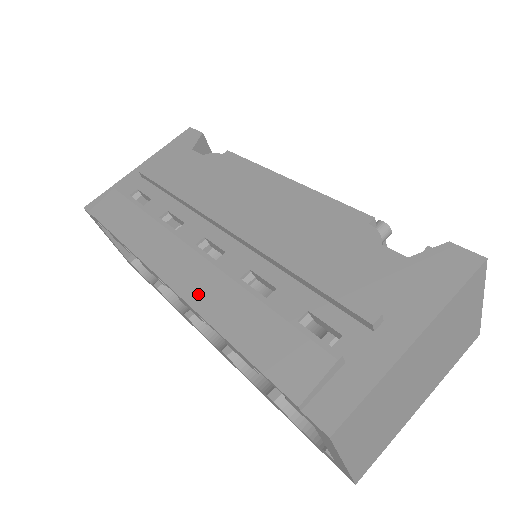
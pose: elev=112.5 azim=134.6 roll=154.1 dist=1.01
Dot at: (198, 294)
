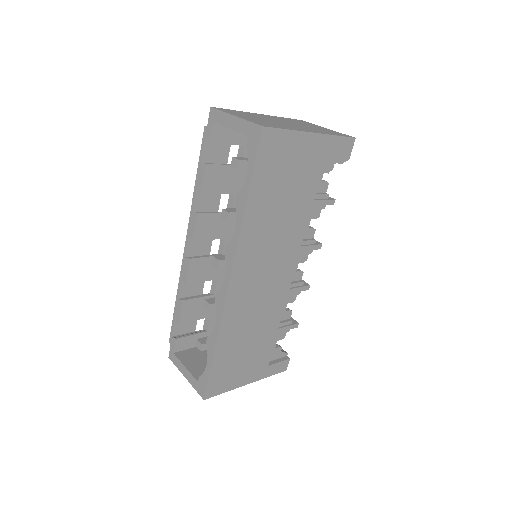
Dot at: occluded
